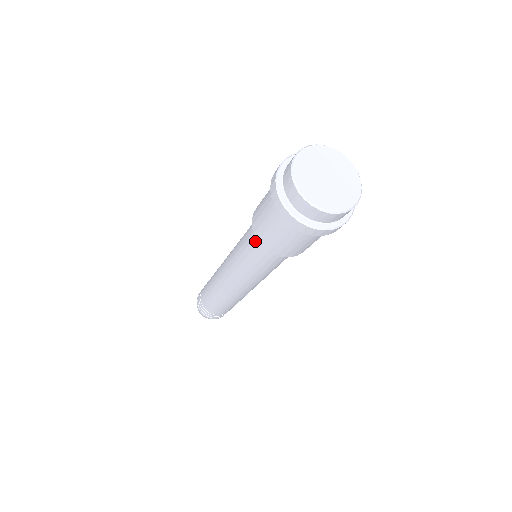
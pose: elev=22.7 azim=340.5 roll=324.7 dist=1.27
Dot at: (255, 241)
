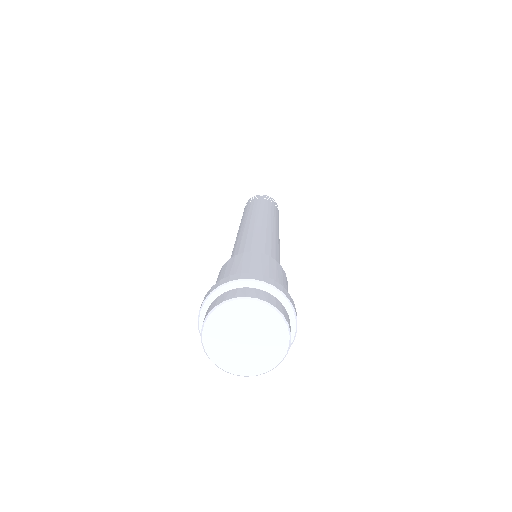
Dot at: occluded
